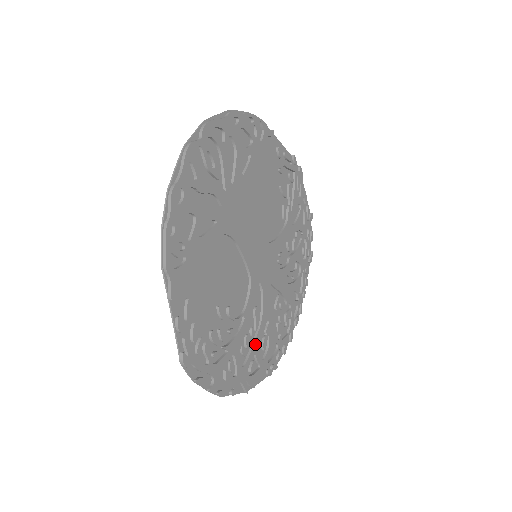
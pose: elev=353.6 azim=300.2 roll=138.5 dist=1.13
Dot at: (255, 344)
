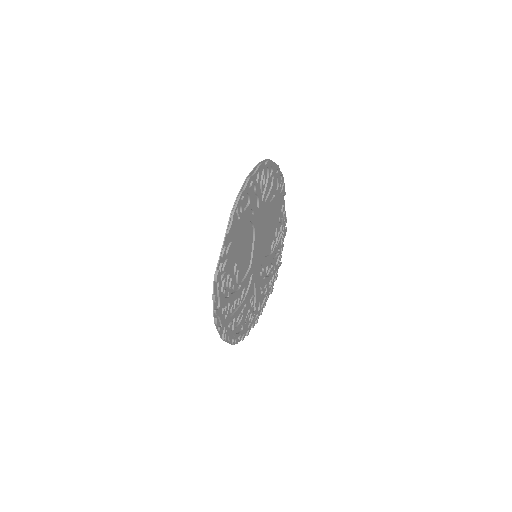
Dot at: (237, 311)
